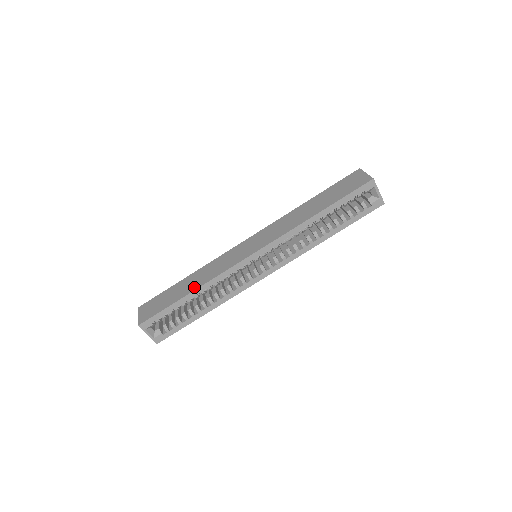
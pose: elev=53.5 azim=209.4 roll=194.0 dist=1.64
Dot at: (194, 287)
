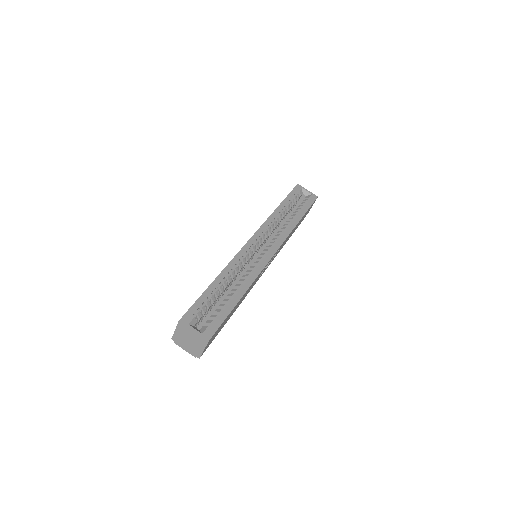
Dot at: occluded
